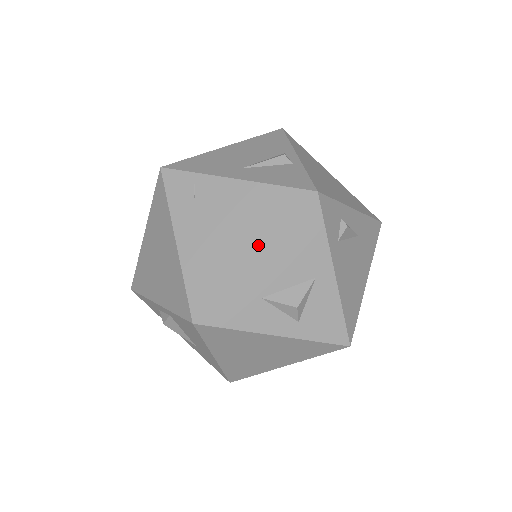
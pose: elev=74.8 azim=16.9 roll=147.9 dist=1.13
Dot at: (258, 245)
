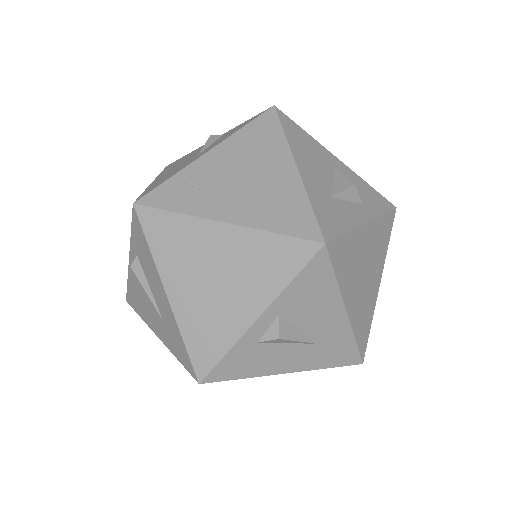
Dot at: (287, 159)
